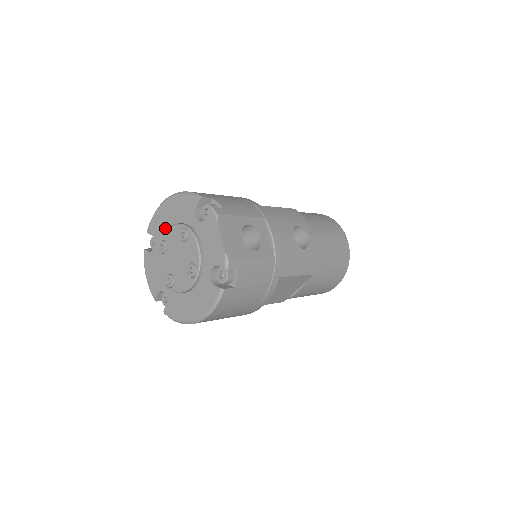
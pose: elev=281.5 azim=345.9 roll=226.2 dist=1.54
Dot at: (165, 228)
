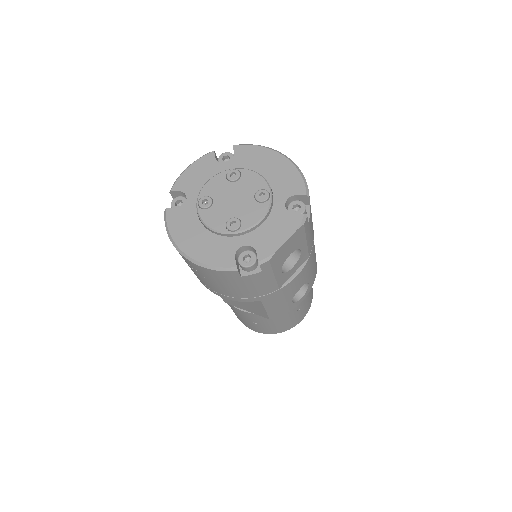
Dot at: (252, 167)
